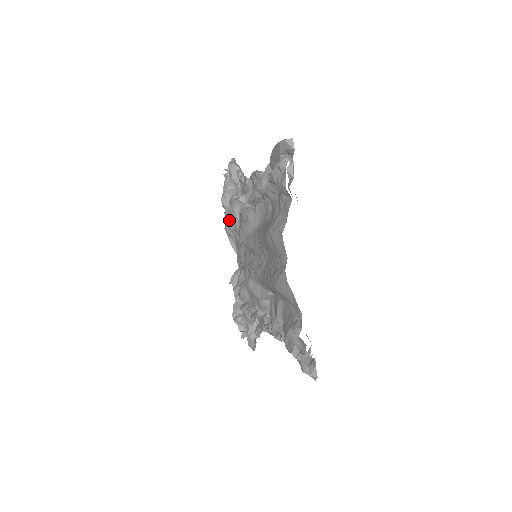
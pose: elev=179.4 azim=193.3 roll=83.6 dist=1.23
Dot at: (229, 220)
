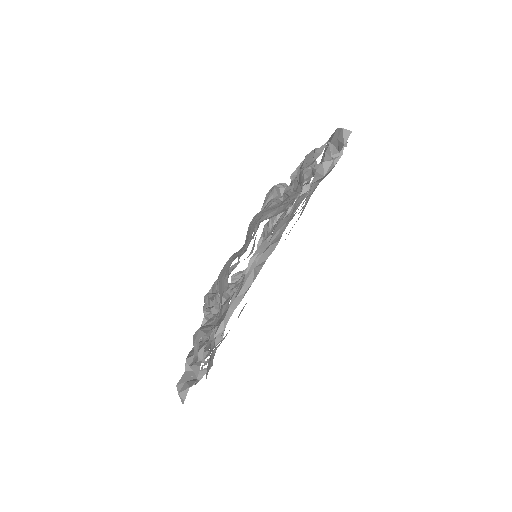
Dot at: (272, 218)
